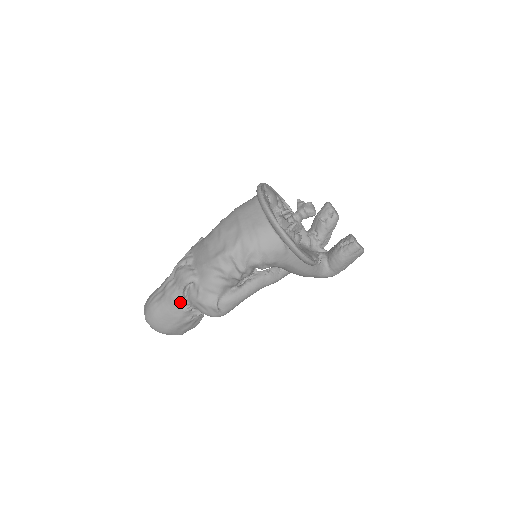
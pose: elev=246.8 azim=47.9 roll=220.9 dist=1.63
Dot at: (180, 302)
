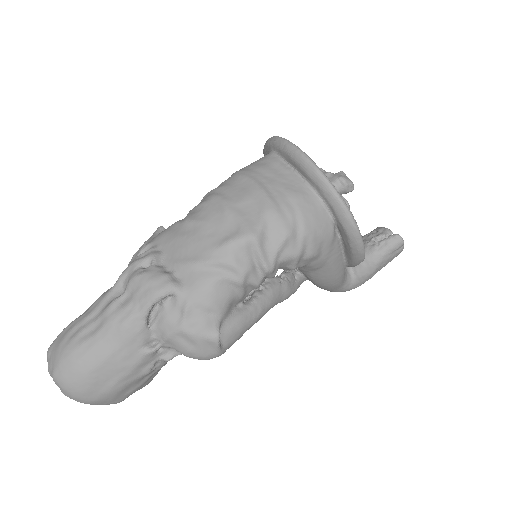
Dot at: (139, 336)
